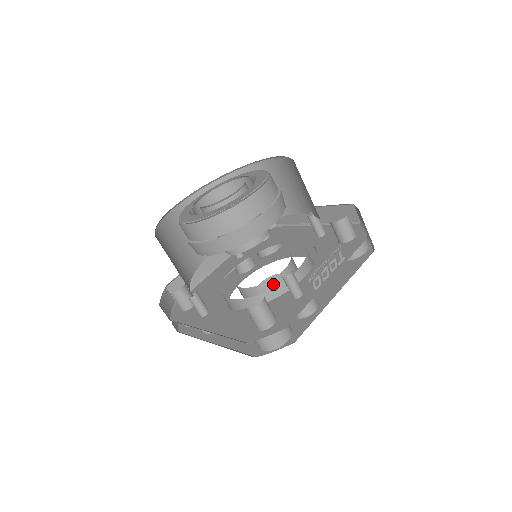
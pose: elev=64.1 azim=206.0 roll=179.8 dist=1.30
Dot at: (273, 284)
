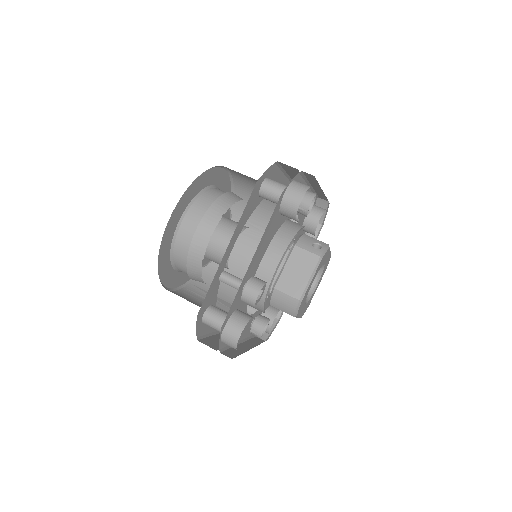
Dot at: occluded
